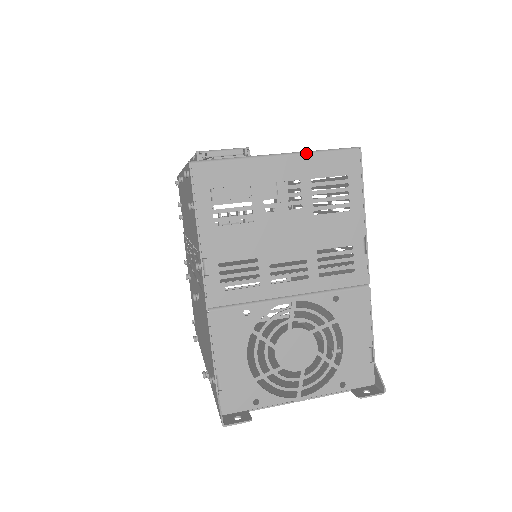
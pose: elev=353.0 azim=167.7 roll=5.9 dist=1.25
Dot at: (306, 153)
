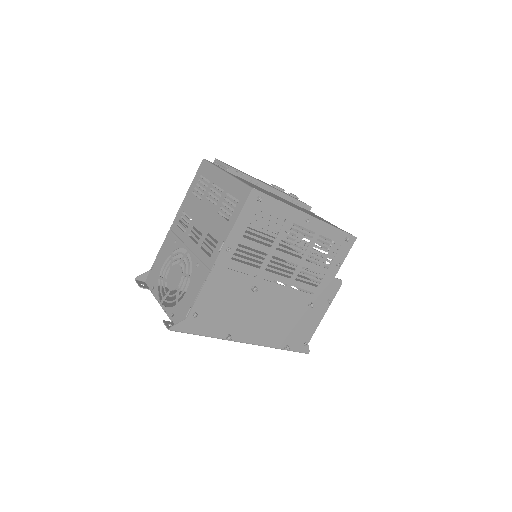
Dot at: (234, 178)
